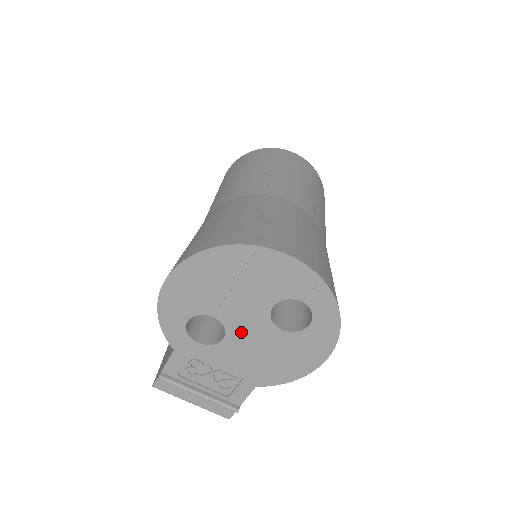
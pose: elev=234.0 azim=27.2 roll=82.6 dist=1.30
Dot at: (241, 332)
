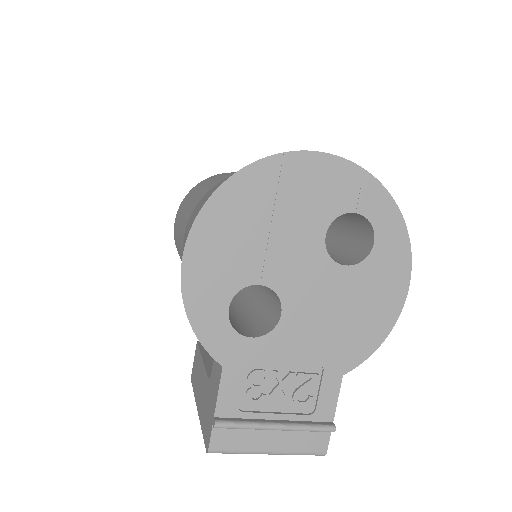
Dot at: (300, 293)
